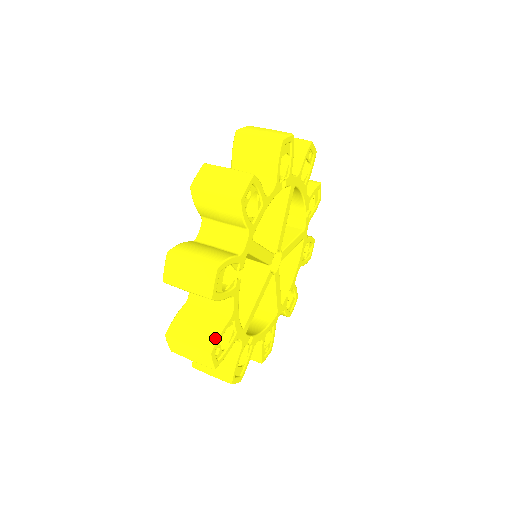
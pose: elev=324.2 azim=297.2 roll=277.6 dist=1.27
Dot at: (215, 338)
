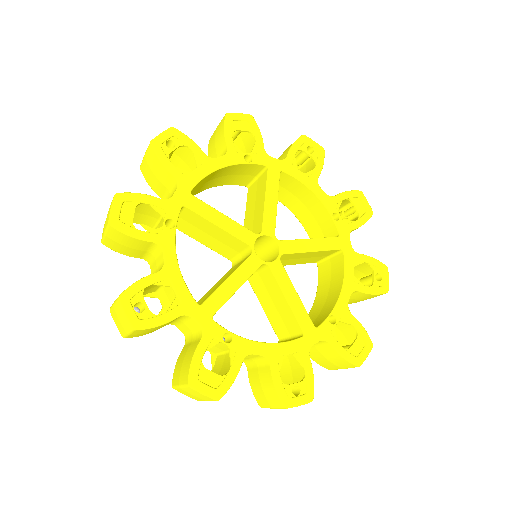
Dot at: (131, 285)
